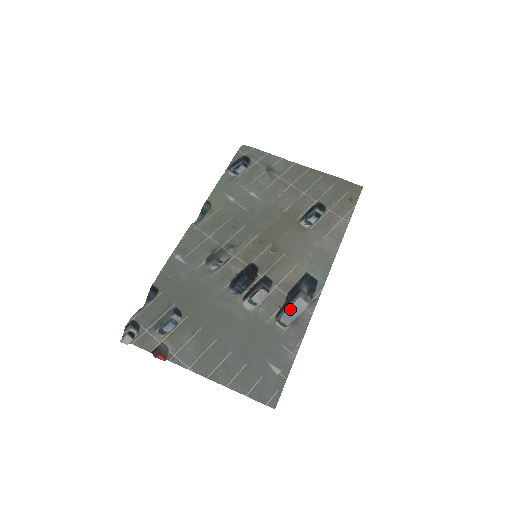
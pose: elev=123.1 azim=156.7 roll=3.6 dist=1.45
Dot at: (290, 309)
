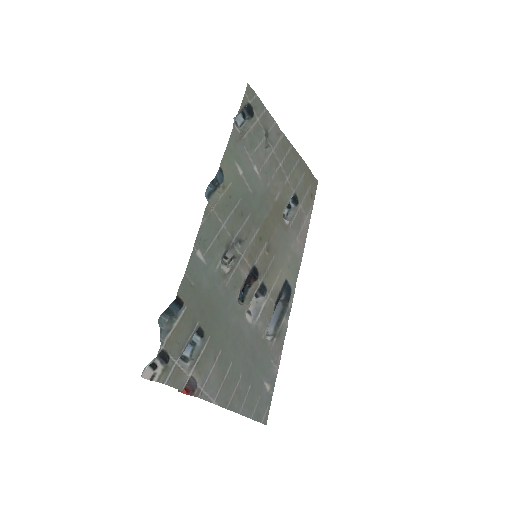
Dot at: occluded
